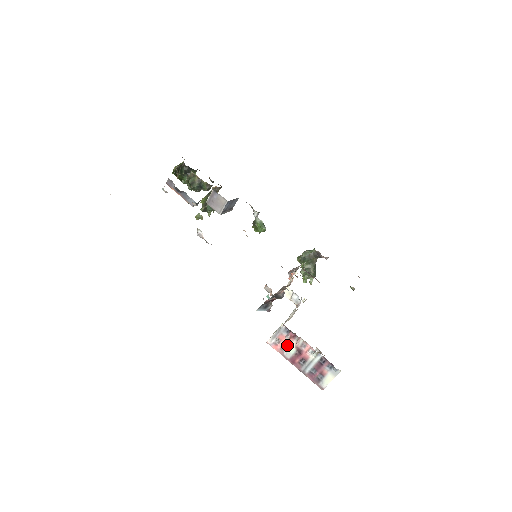
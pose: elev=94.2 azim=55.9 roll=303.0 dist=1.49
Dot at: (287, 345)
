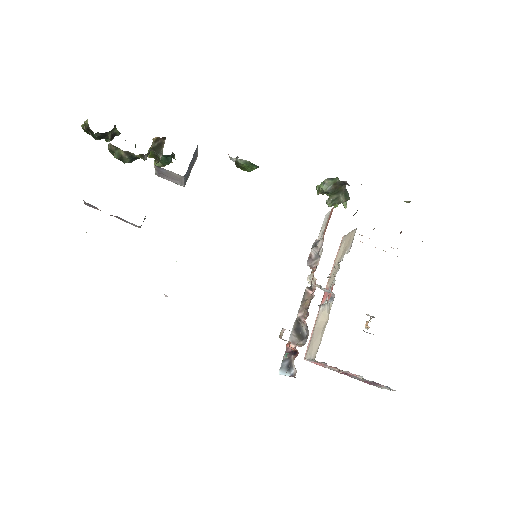
Dot at: occluded
